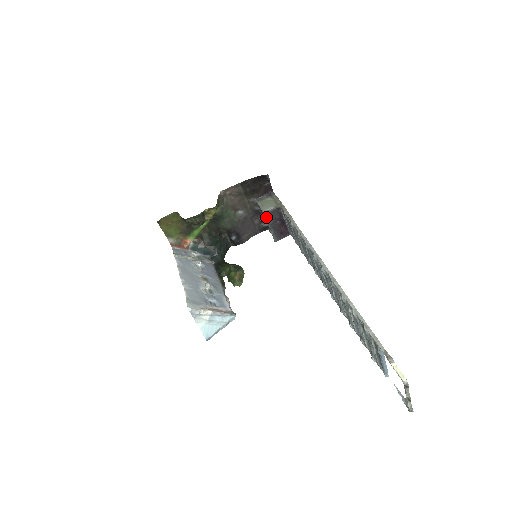
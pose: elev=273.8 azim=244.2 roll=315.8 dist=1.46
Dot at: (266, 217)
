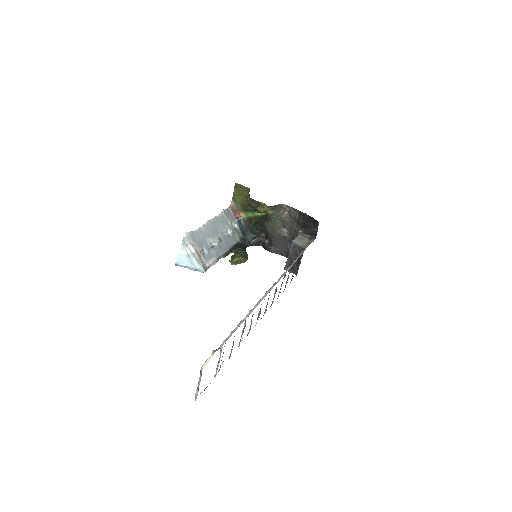
Dot at: (292, 246)
